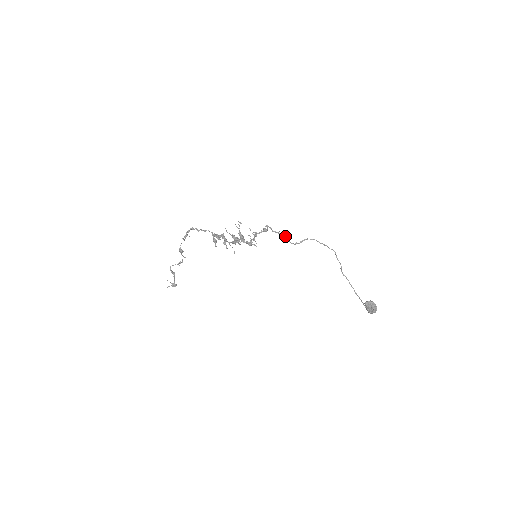
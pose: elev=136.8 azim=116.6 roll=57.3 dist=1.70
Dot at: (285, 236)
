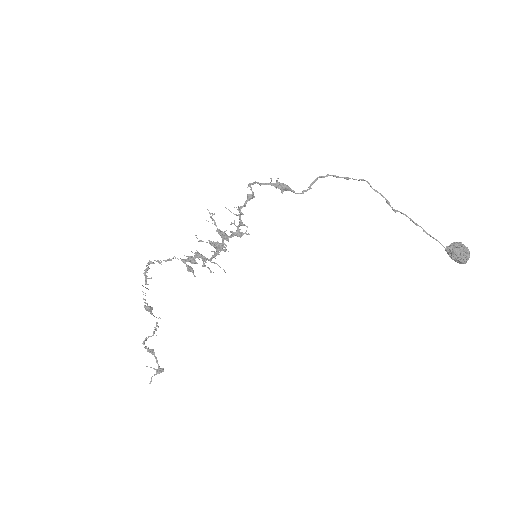
Dot at: (282, 184)
